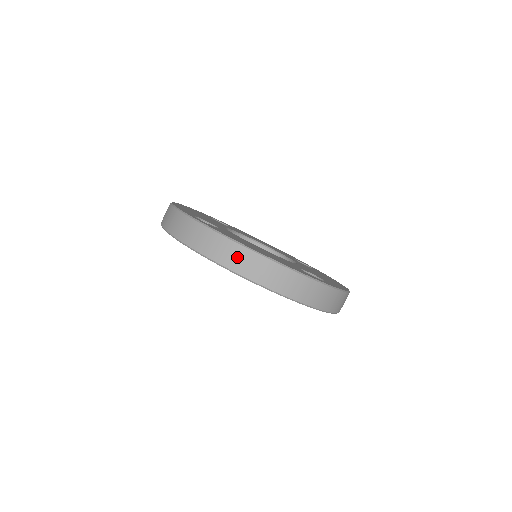
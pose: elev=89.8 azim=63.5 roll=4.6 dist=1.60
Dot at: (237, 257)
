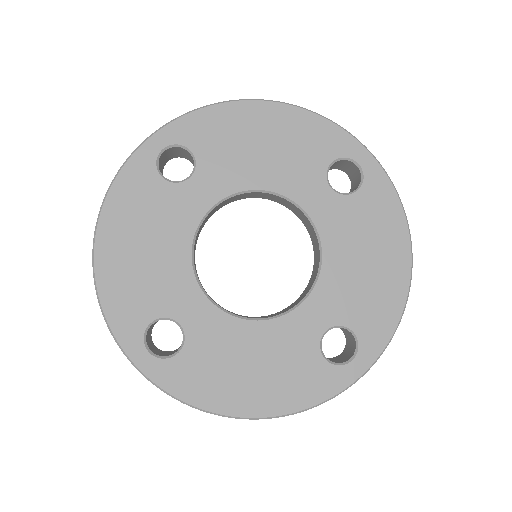
Dot at: occluded
